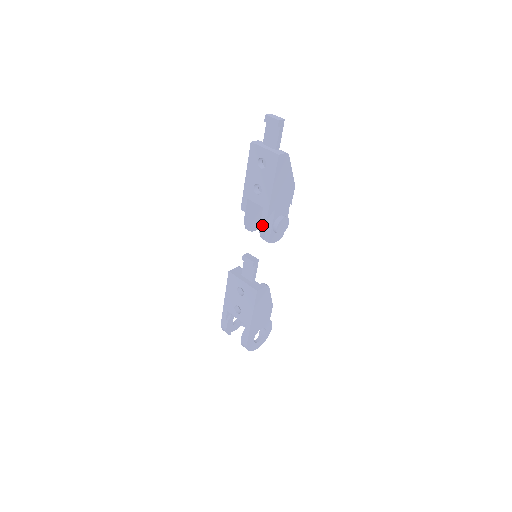
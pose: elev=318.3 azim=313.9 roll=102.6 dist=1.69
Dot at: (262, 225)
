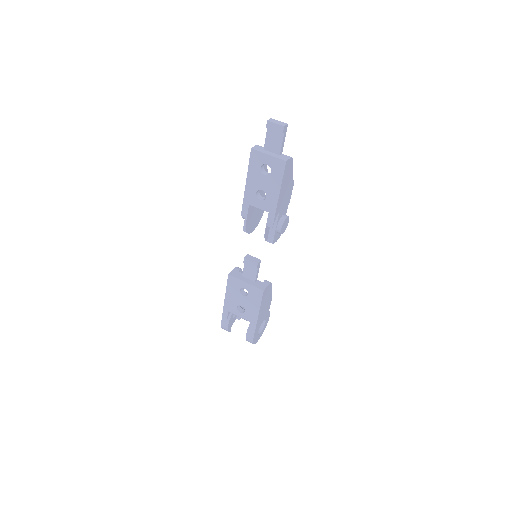
Dot at: (266, 229)
